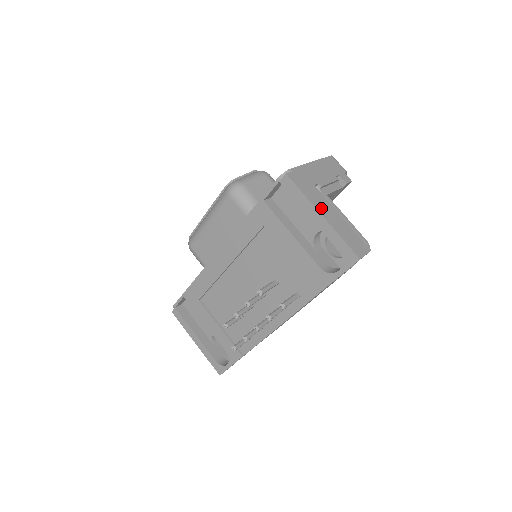
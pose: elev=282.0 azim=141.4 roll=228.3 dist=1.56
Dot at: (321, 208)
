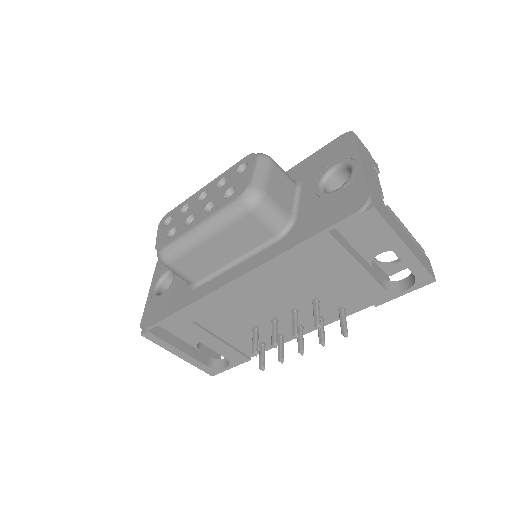
Dot at: (402, 236)
